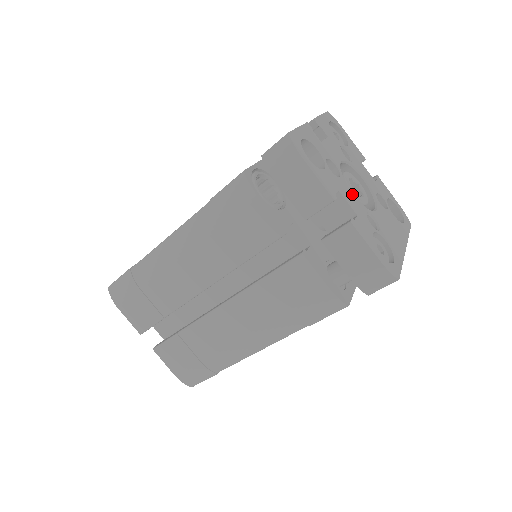
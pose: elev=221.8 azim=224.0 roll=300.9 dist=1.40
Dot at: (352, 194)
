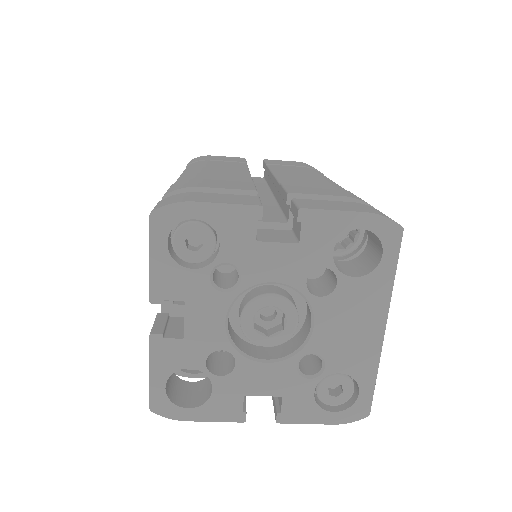
Dot at: (264, 367)
